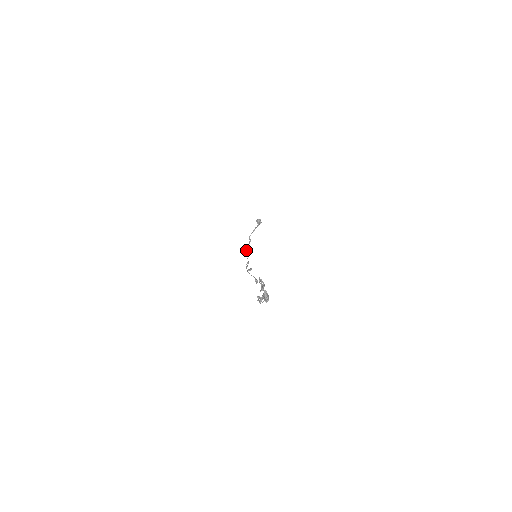
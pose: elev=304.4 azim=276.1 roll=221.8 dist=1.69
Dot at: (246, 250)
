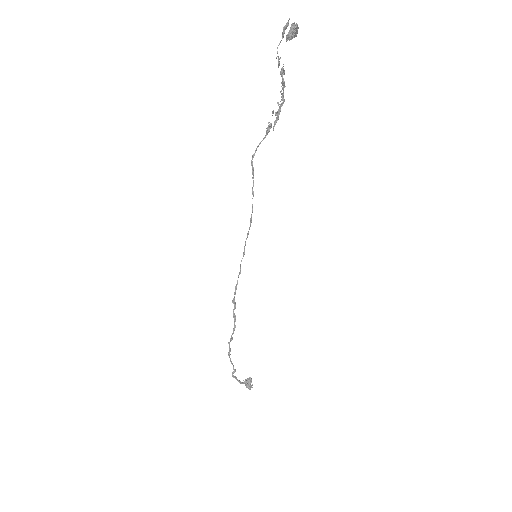
Dot at: (229, 350)
